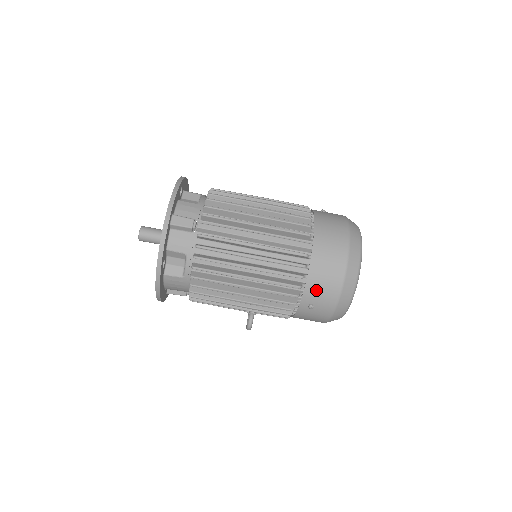
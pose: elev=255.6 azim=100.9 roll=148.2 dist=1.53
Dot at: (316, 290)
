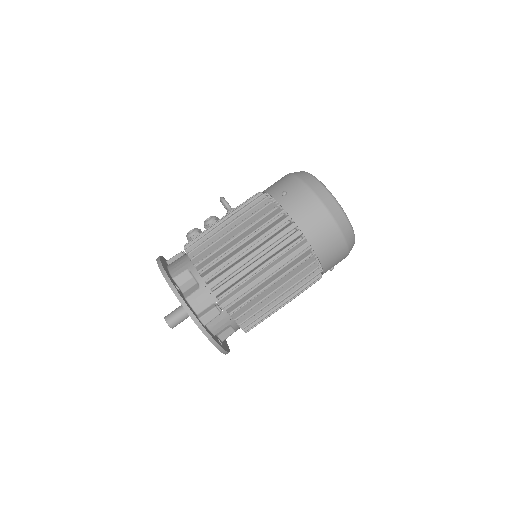
Dot at: (331, 263)
